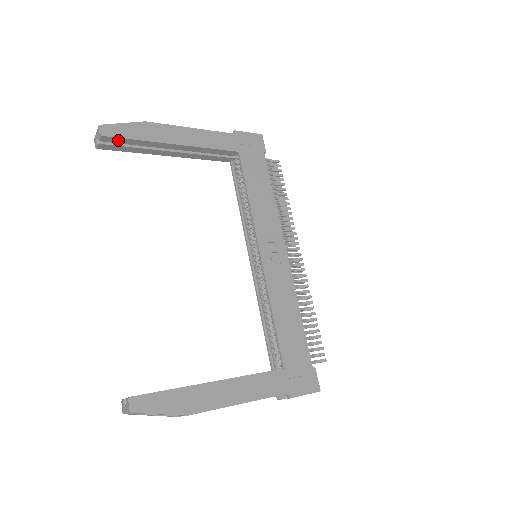
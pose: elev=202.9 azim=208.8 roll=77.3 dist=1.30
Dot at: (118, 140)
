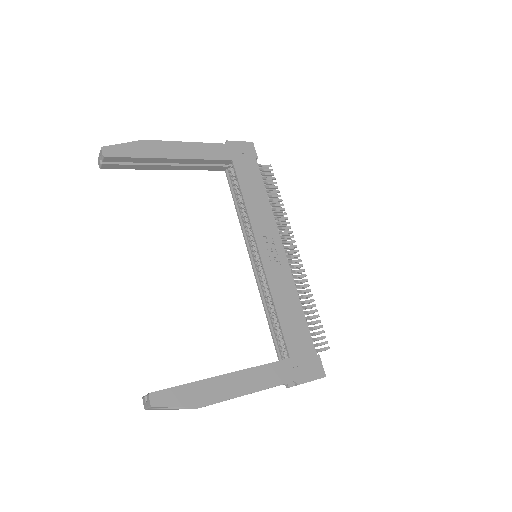
Dot at: (120, 159)
